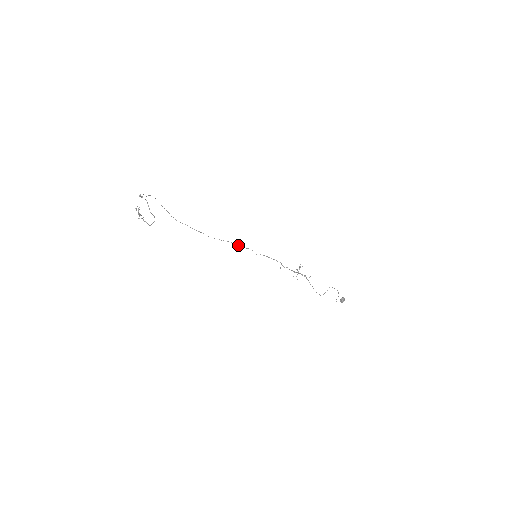
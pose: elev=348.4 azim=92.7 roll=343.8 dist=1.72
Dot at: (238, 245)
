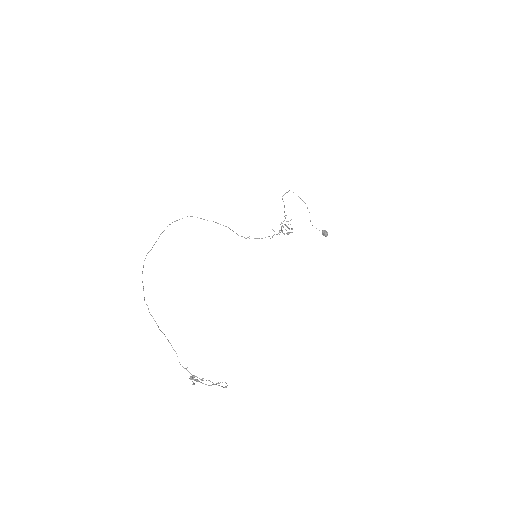
Dot at: occluded
